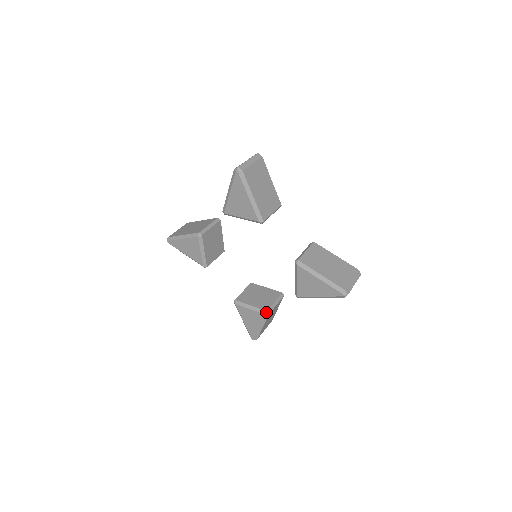
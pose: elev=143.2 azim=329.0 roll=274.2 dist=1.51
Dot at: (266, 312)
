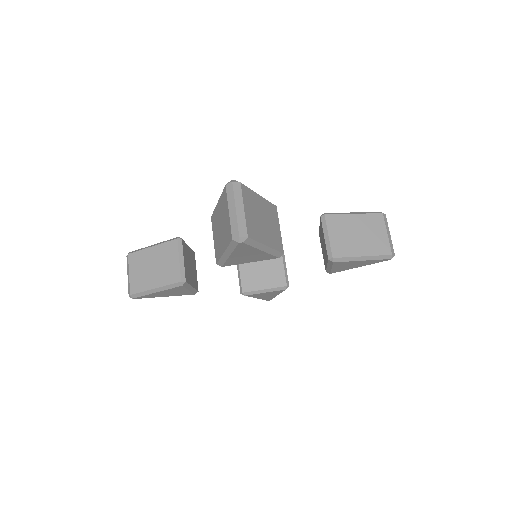
Dot at: (286, 287)
